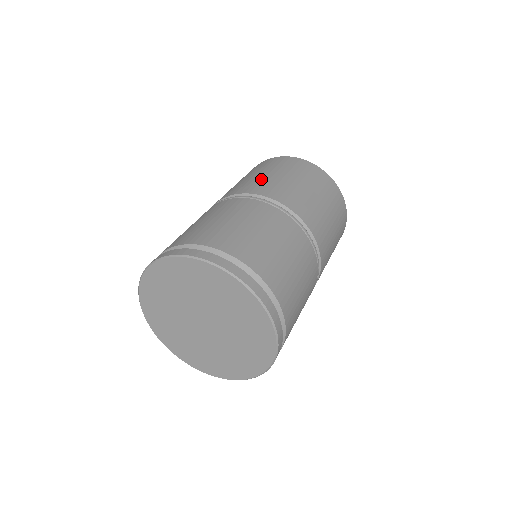
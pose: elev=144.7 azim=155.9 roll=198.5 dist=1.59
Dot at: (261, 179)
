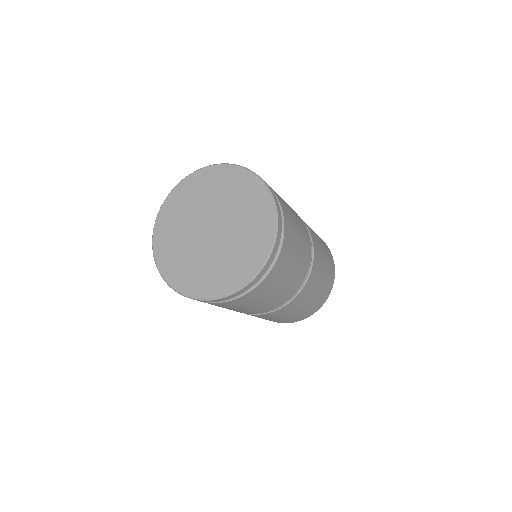
Dot at: occluded
